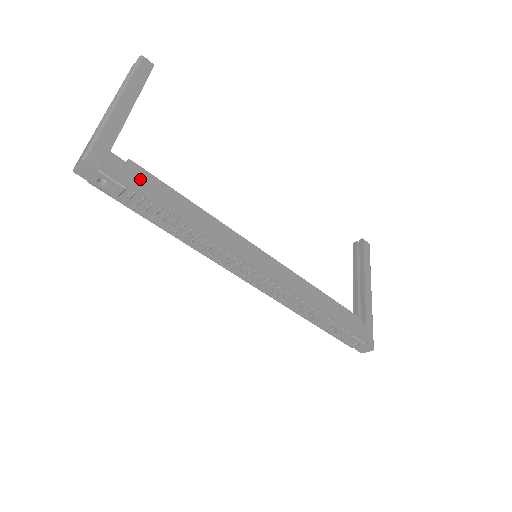
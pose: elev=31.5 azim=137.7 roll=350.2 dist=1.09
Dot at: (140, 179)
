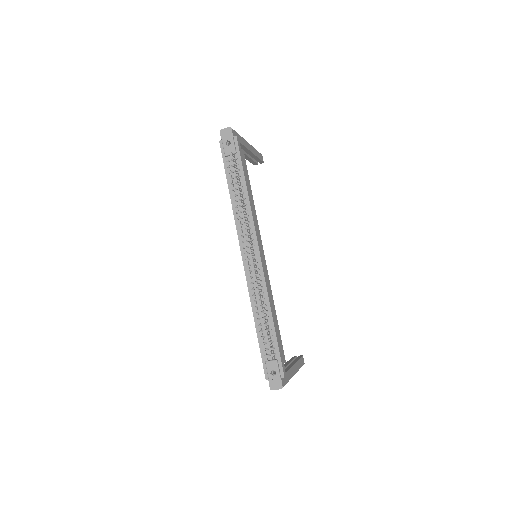
Dot at: (243, 158)
